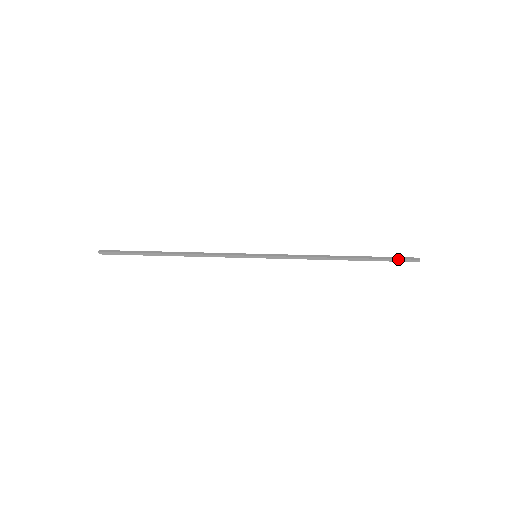
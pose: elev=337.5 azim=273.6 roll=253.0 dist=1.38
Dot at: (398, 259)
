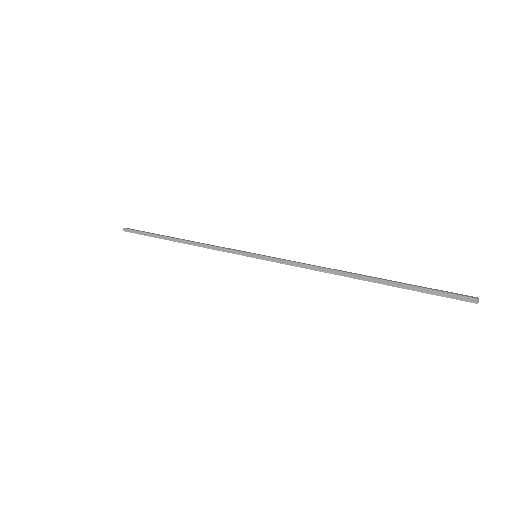
Dot at: (440, 291)
